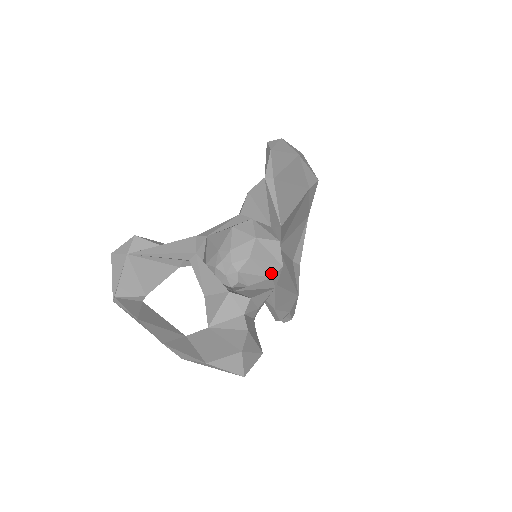
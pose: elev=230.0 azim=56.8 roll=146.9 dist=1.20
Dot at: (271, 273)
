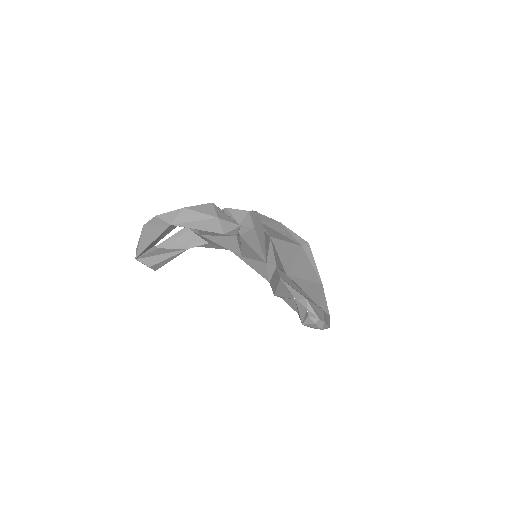
Dot at: occluded
